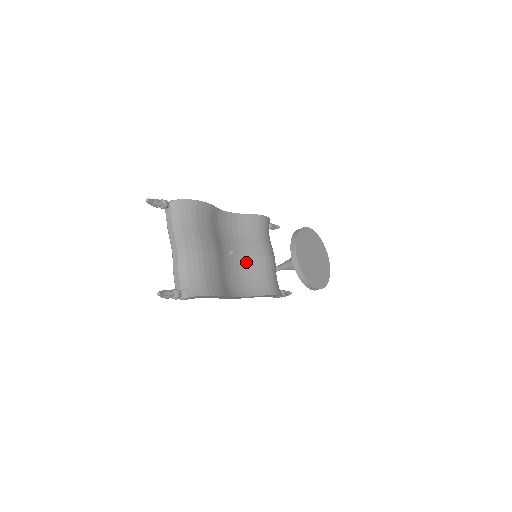
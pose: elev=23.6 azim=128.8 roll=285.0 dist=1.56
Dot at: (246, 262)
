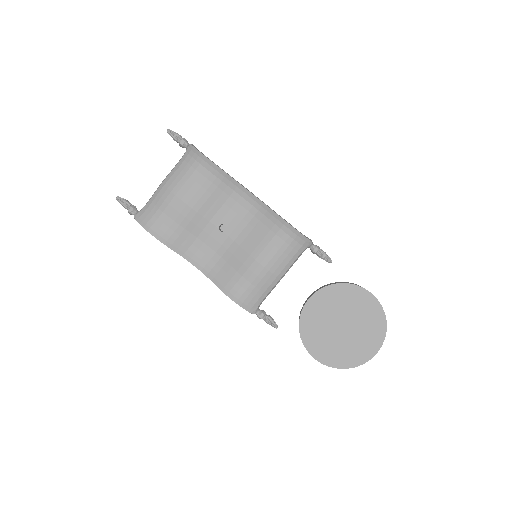
Dot at: (232, 249)
